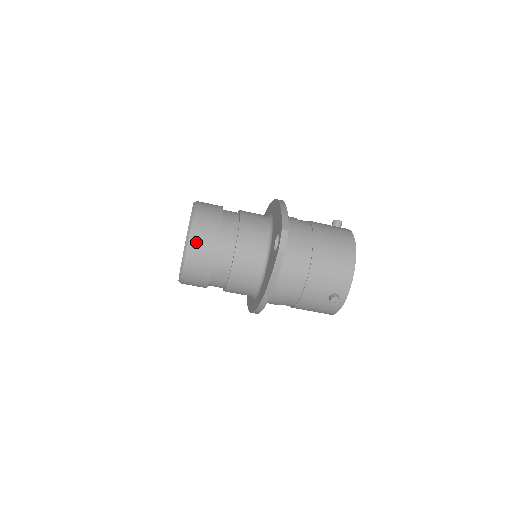
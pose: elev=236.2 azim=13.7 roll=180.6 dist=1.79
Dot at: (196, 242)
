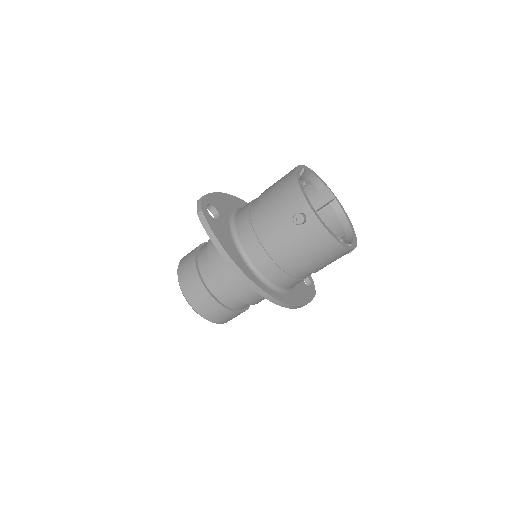
Dot at: (182, 273)
